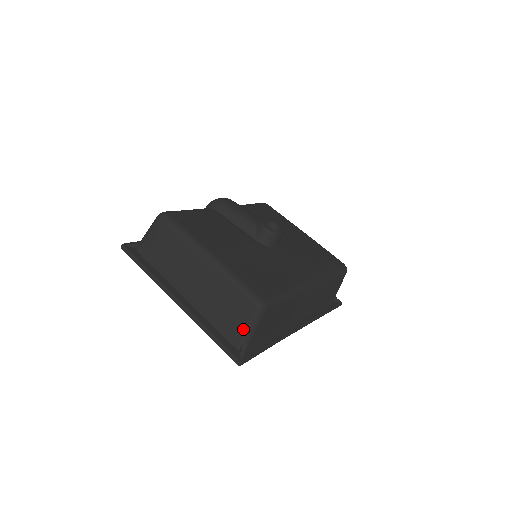
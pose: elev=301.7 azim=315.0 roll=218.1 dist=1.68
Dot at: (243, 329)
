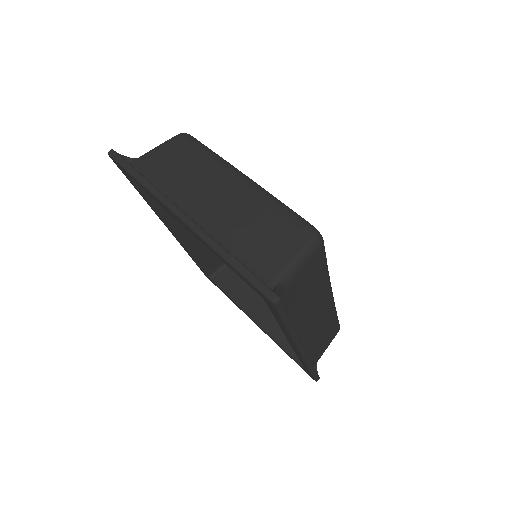
Dot at: (285, 261)
